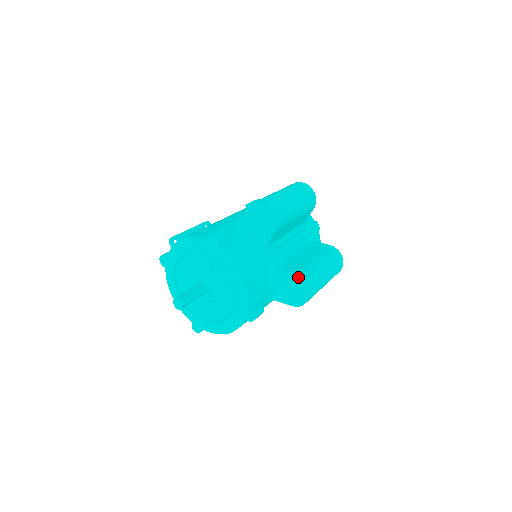
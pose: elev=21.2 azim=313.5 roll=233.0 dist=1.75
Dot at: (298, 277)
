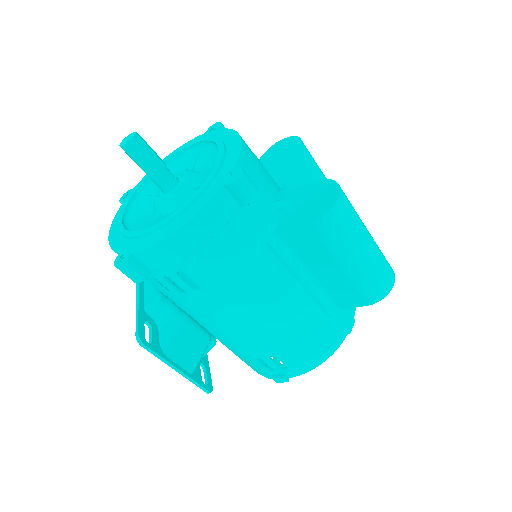
Dot at: (323, 180)
